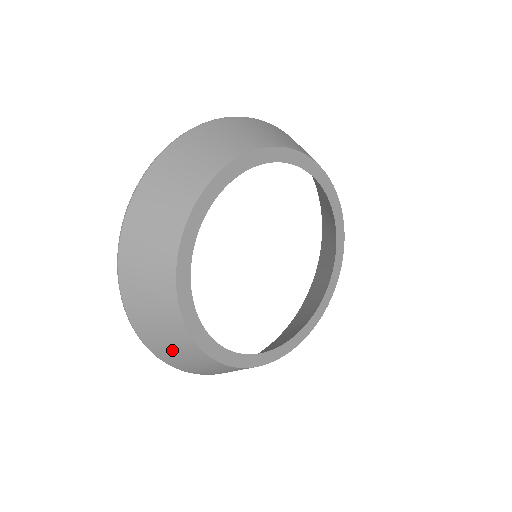
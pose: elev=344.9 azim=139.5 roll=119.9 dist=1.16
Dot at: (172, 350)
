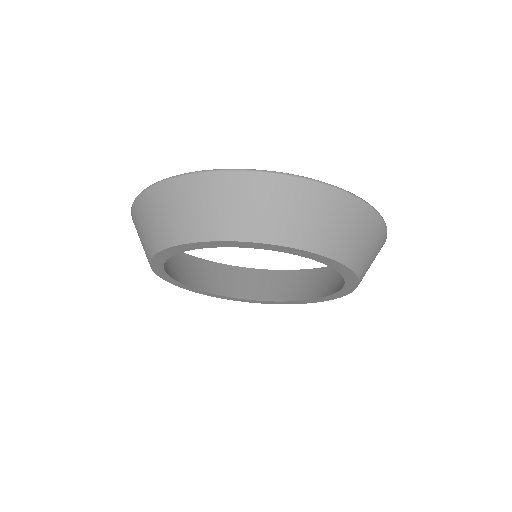
Dot at: occluded
